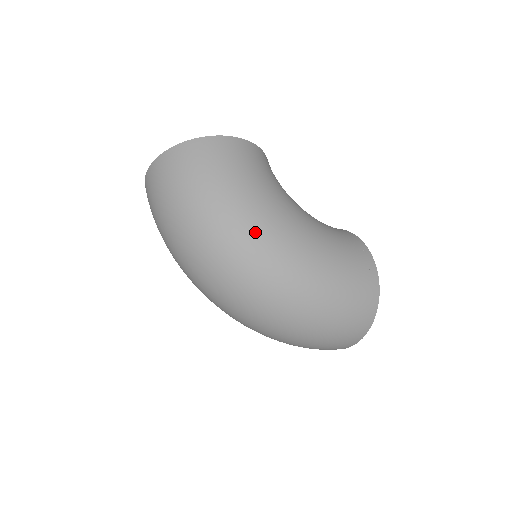
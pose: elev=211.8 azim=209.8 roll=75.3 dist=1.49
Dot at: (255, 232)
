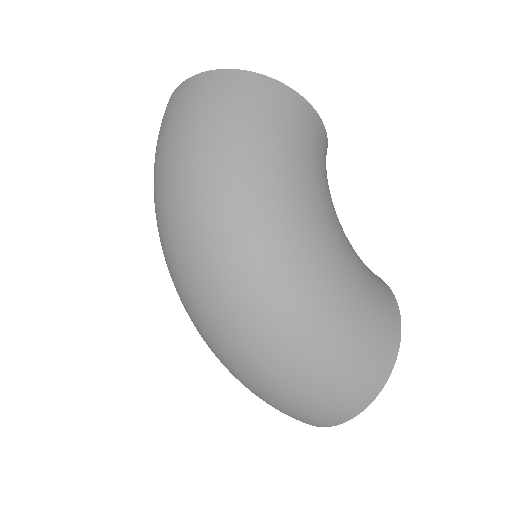
Dot at: (264, 218)
